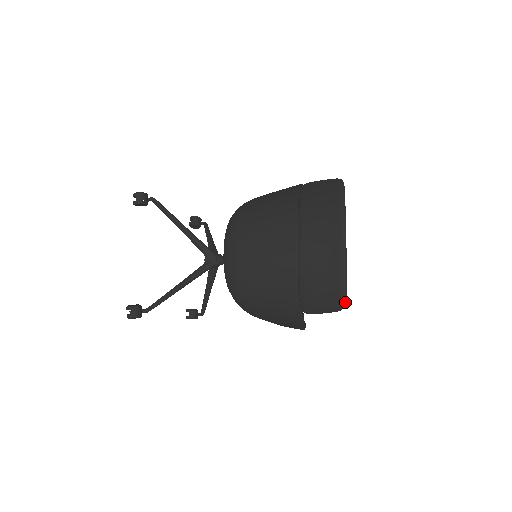
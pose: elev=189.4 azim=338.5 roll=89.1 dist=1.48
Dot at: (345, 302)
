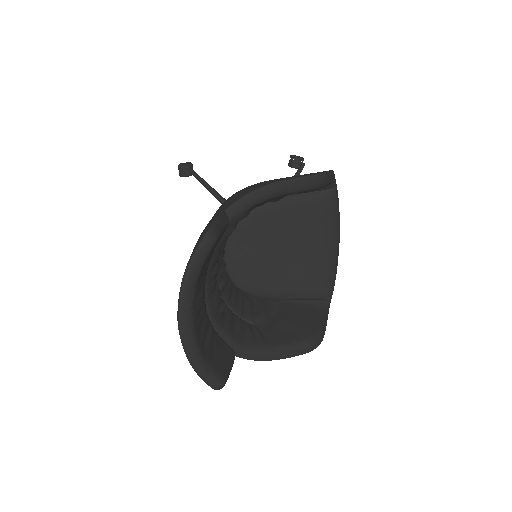
Dot at: (211, 387)
